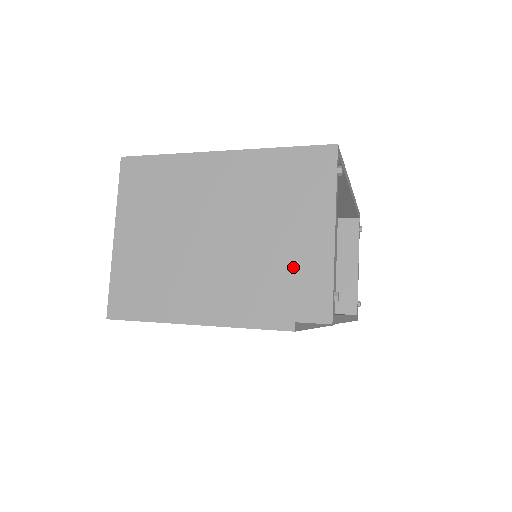
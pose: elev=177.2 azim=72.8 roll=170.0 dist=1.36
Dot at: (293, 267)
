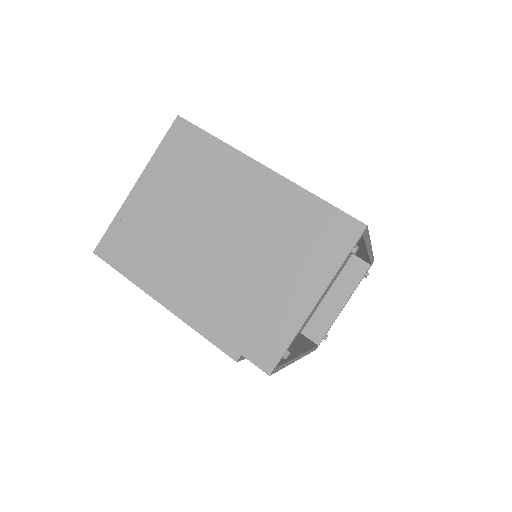
Dot at: (266, 308)
